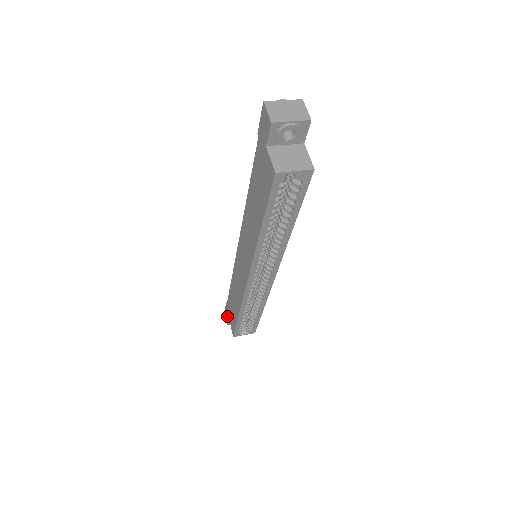
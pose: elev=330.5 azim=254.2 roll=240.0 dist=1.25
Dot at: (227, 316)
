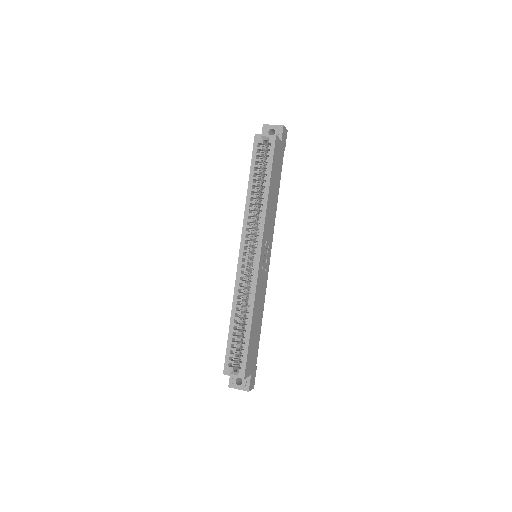
Dot at: occluded
